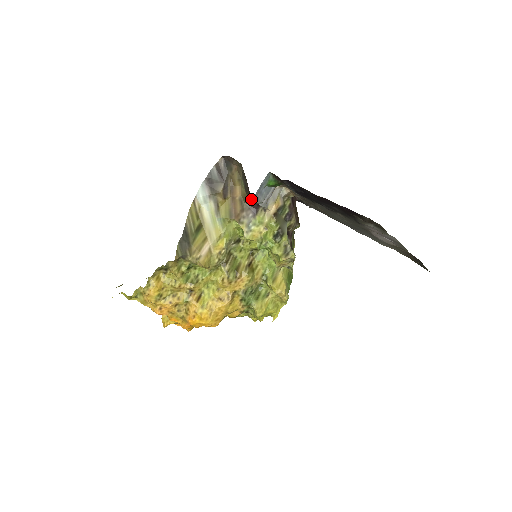
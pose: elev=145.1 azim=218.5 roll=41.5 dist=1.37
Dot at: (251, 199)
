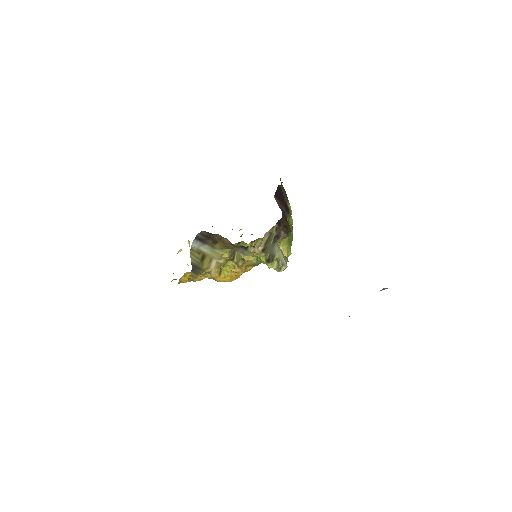
Dot at: occluded
